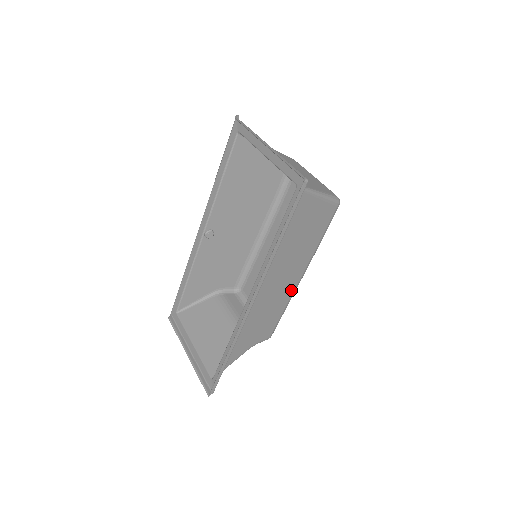
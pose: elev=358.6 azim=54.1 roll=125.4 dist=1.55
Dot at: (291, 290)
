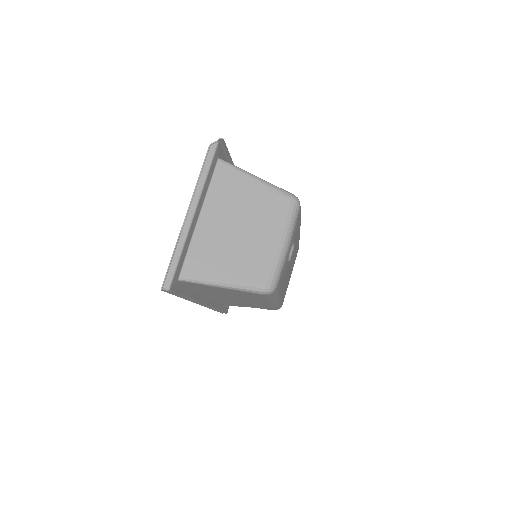
Dot at: occluded
